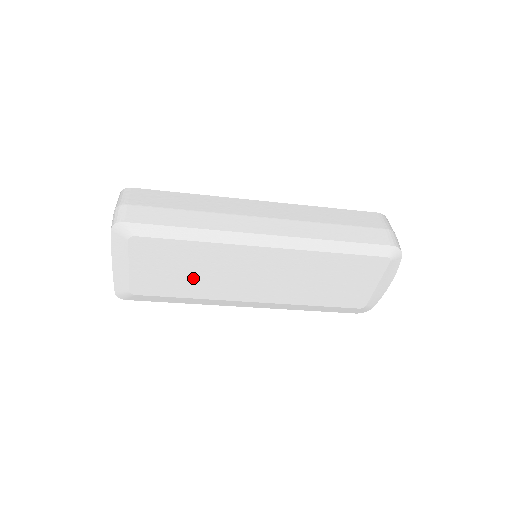
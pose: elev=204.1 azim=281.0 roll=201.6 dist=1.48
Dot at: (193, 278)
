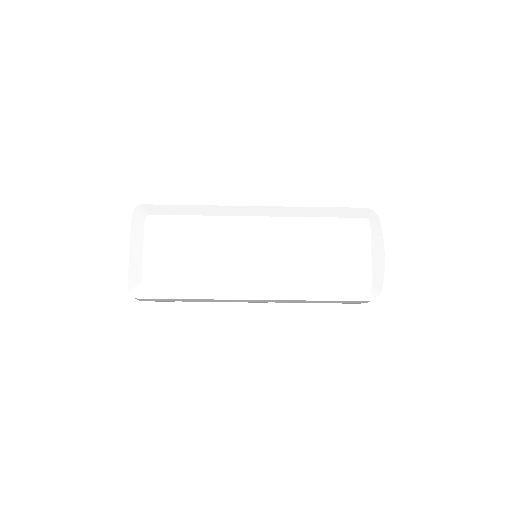
Dot at: (199, 259)
